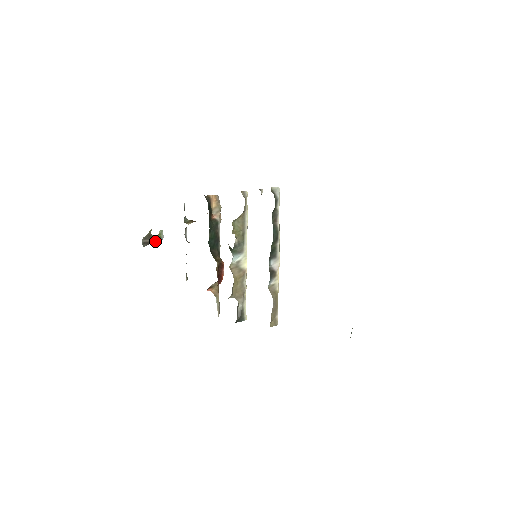
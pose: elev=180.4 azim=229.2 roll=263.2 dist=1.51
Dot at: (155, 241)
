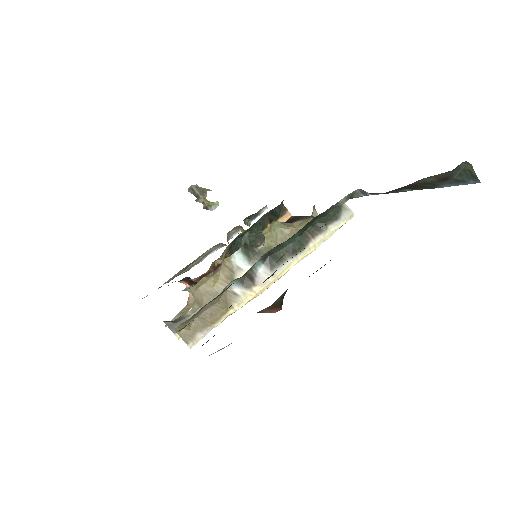
Dot at: (203, 202)
